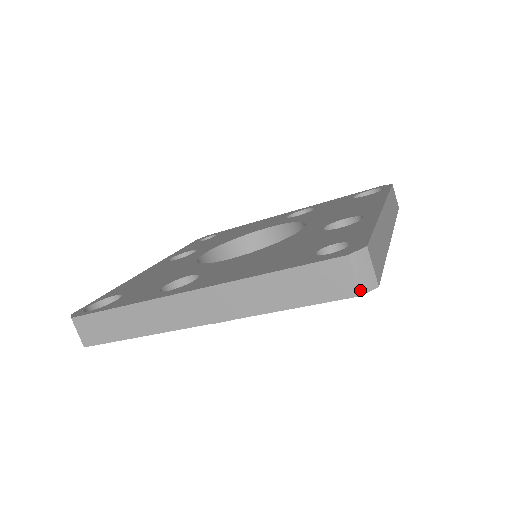
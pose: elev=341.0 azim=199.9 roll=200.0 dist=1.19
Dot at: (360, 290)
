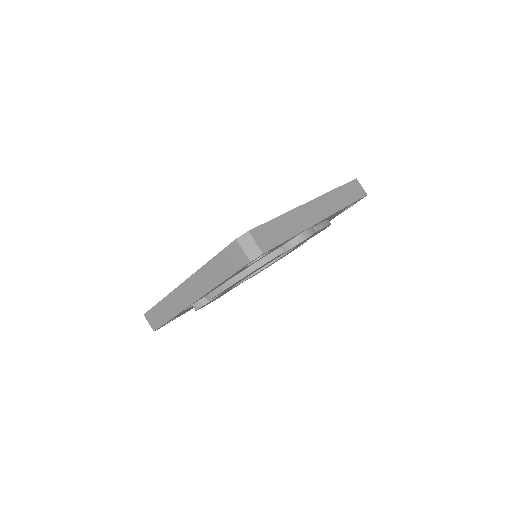
Dot at: (366, 193)
